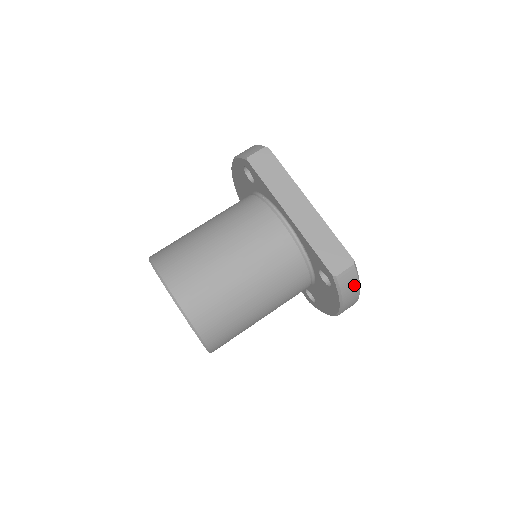
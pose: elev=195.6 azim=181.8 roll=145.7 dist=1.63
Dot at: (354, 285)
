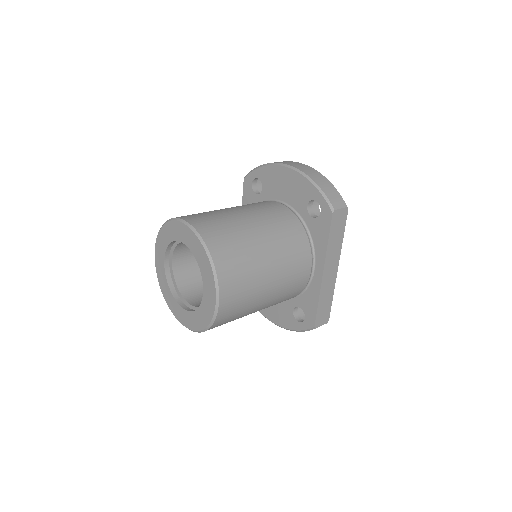
Dot at: occluded
